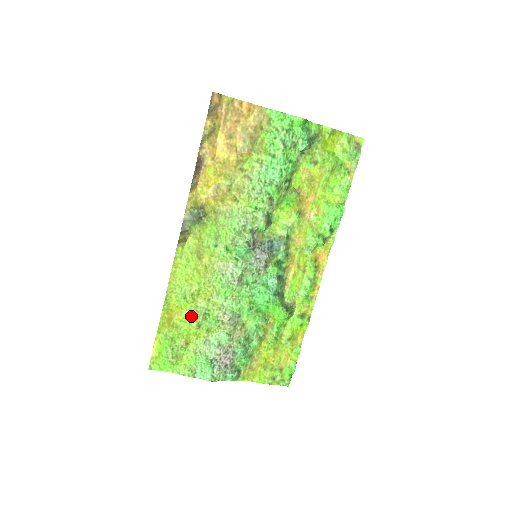
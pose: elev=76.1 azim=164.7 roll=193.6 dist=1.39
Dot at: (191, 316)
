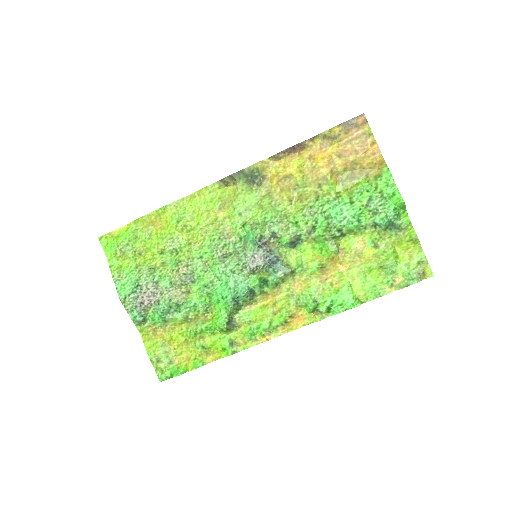
Dot at: (166, 238)
